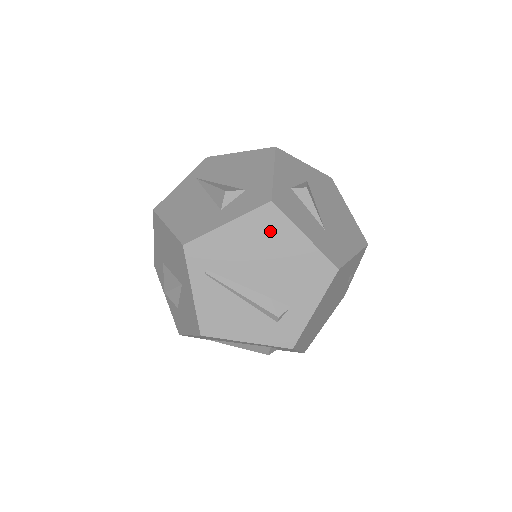
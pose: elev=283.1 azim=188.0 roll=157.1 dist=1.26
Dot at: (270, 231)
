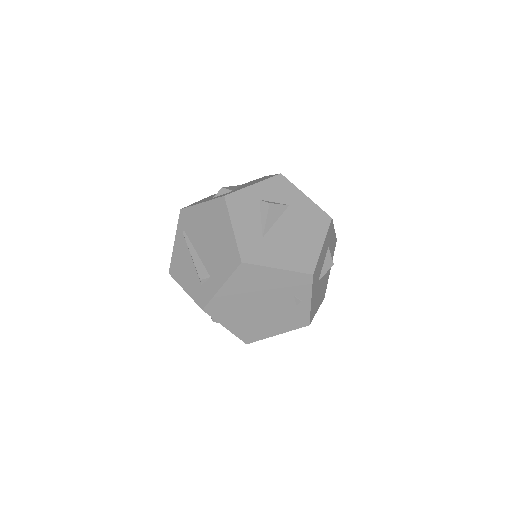
Dot at: (217, 217)
